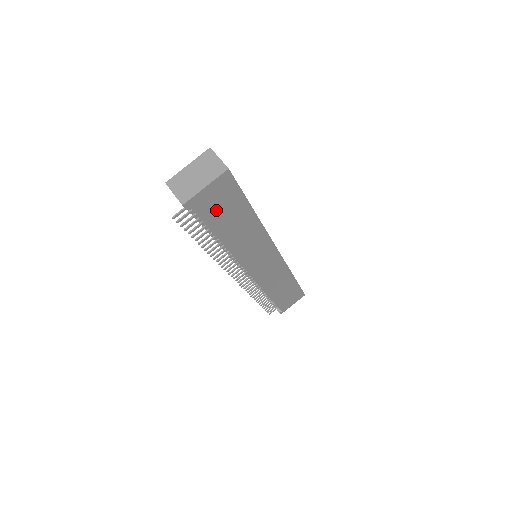
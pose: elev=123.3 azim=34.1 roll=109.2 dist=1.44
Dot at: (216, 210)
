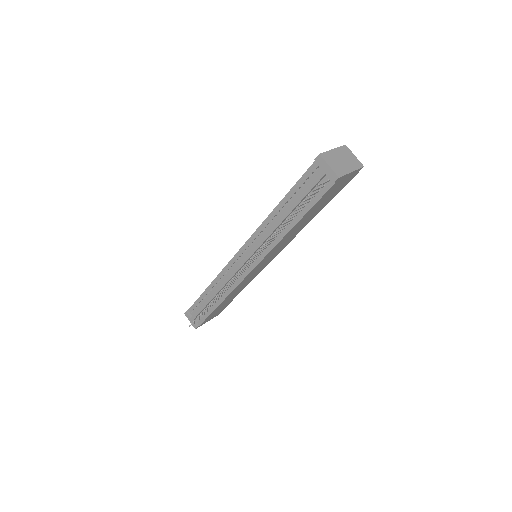
Dot at: (328, 195)
